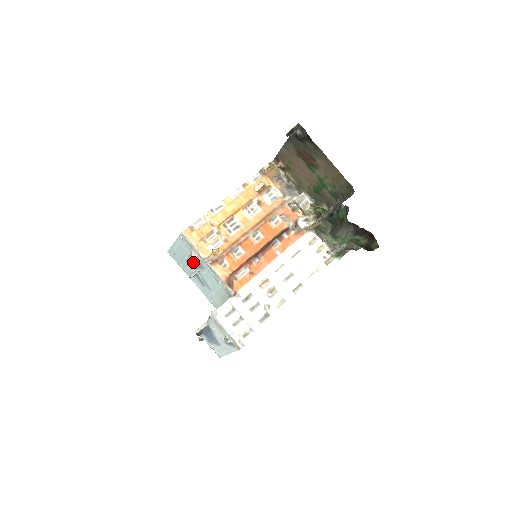
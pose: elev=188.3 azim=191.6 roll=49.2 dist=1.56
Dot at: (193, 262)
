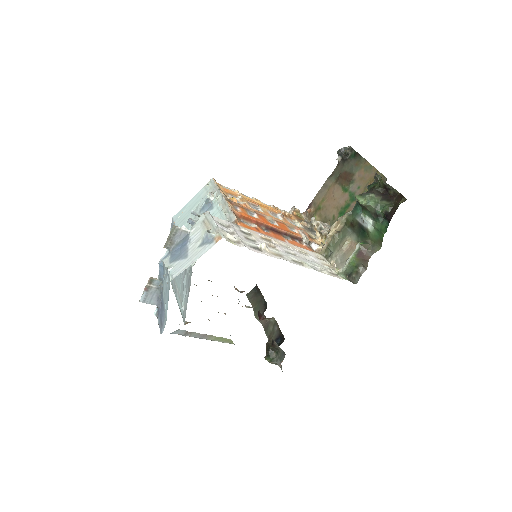
Dot at: (207, 198)
